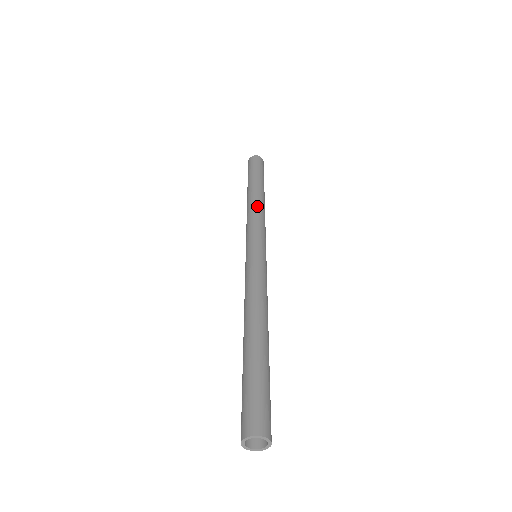
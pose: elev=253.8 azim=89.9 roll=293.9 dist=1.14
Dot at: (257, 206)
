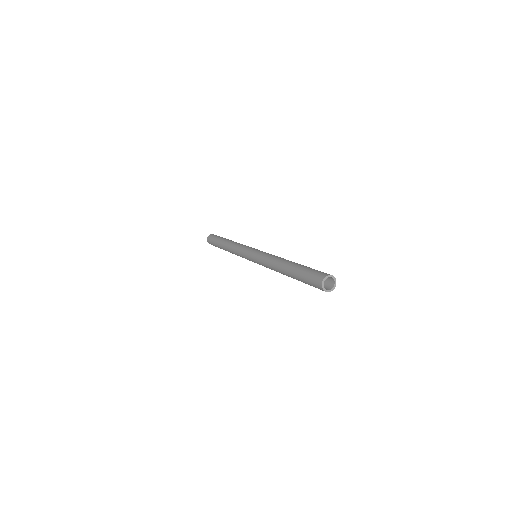
Dot at: (235, 243)
